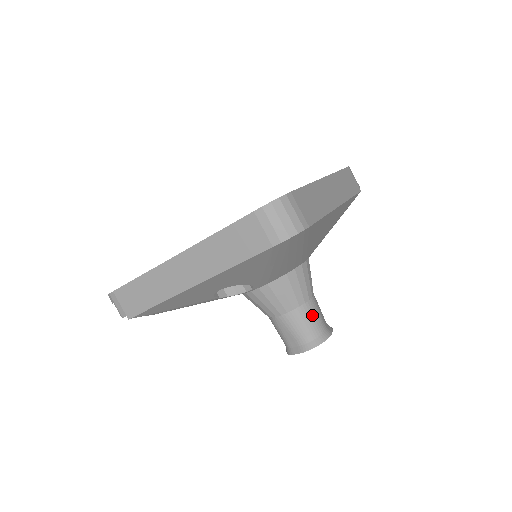
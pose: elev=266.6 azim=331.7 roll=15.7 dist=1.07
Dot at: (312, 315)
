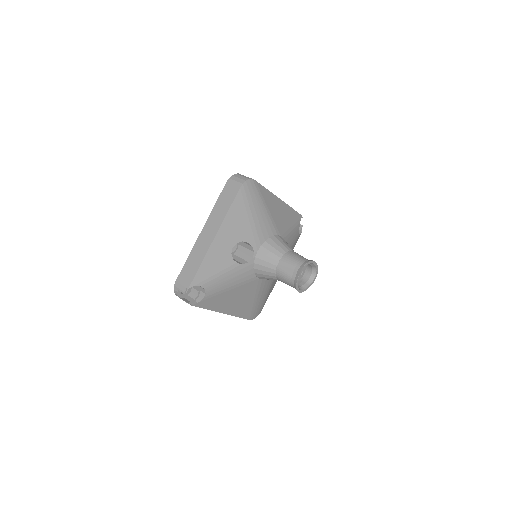
Dot at: (297, 255)
